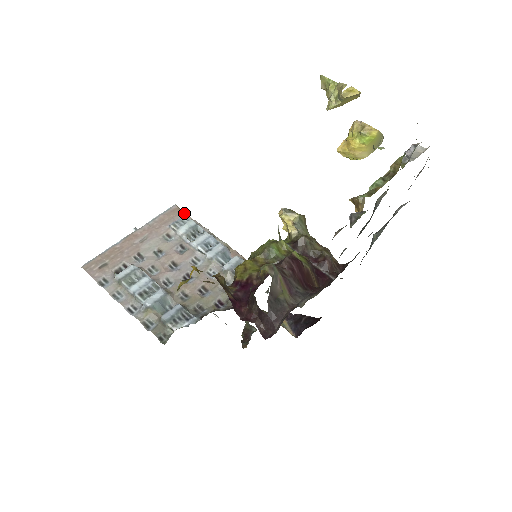
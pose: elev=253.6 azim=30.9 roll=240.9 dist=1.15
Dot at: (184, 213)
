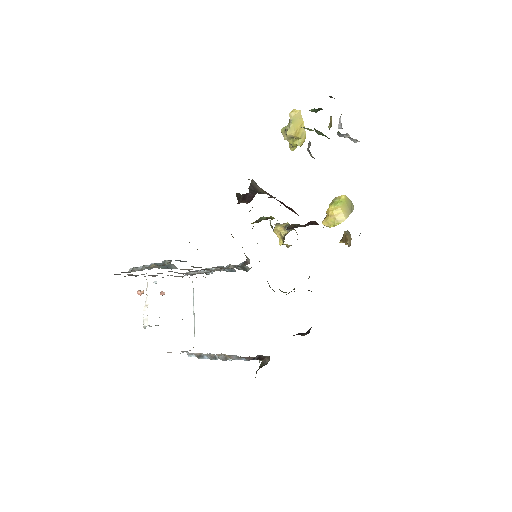
Dot at: occluded
